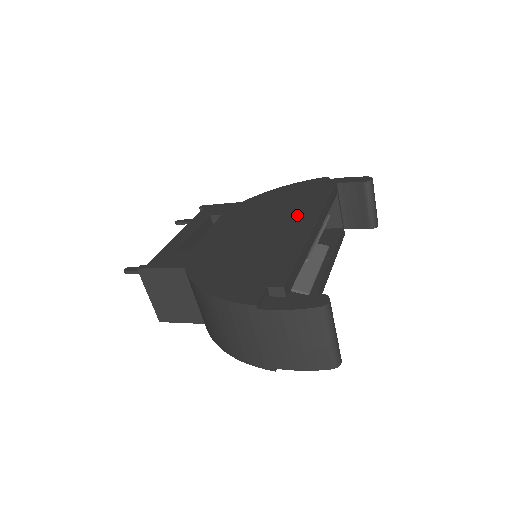
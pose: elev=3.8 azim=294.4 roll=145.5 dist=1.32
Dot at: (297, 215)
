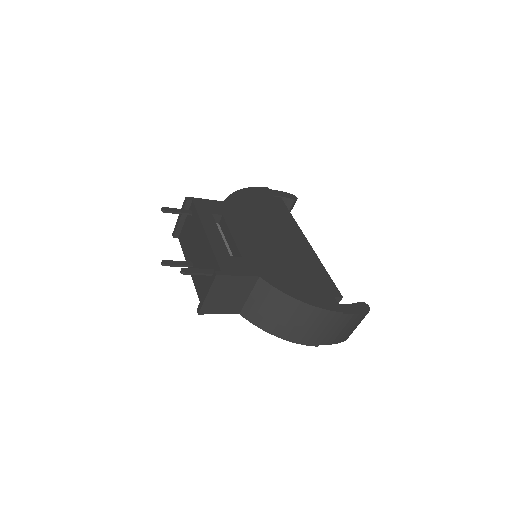
Dot at: (287, 229)
